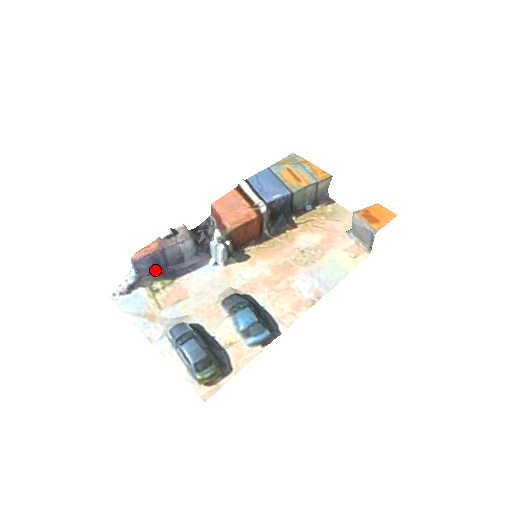
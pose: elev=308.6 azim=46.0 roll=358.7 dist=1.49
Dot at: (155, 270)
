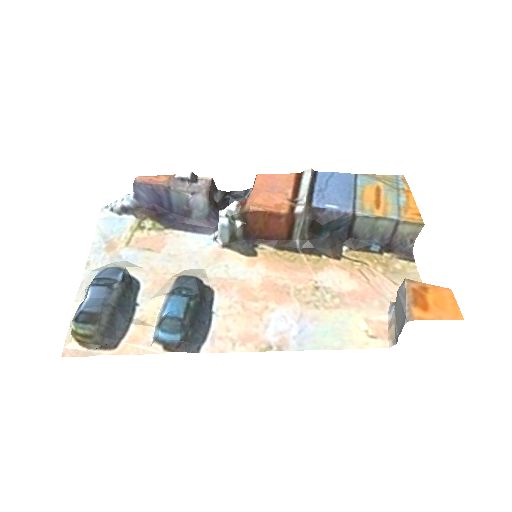
Dot at: (156, 207)
